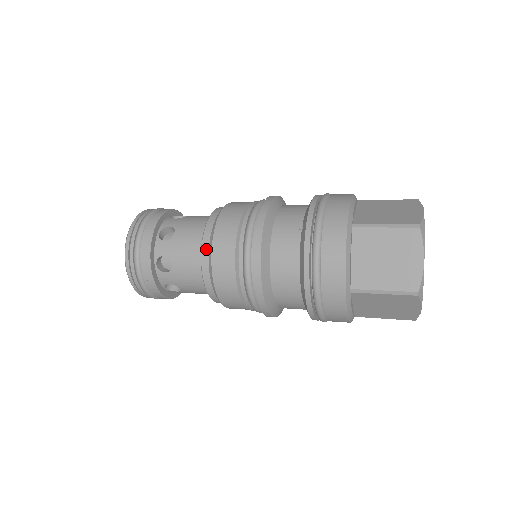
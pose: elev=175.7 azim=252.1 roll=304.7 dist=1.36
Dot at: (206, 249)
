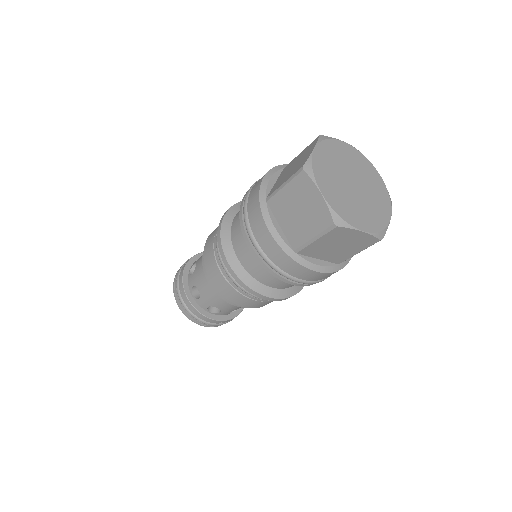
Dot at: occluded
